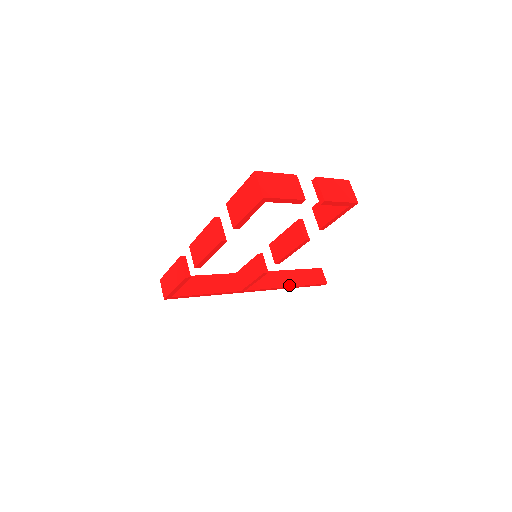
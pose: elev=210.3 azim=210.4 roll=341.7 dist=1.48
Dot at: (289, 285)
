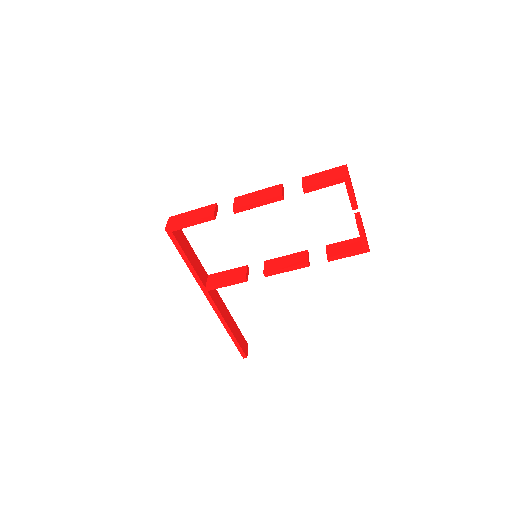
Dot at: (229, 326)
